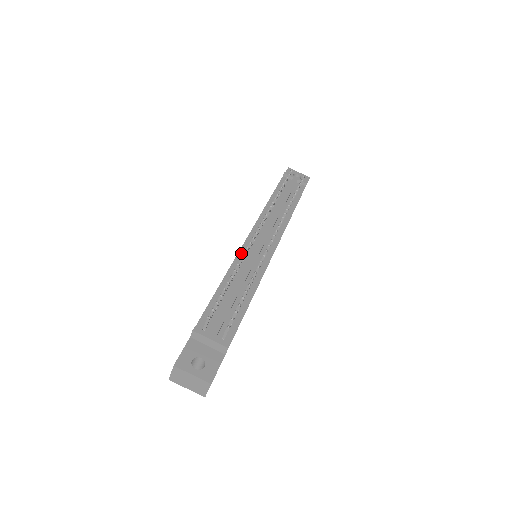
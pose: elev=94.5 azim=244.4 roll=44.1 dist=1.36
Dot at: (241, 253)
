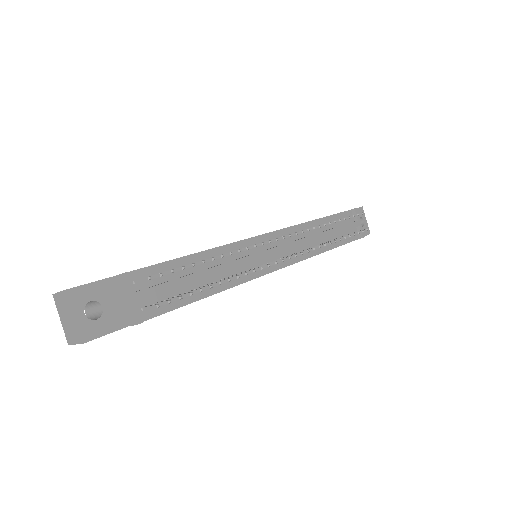
Dot at: (245, 243)
